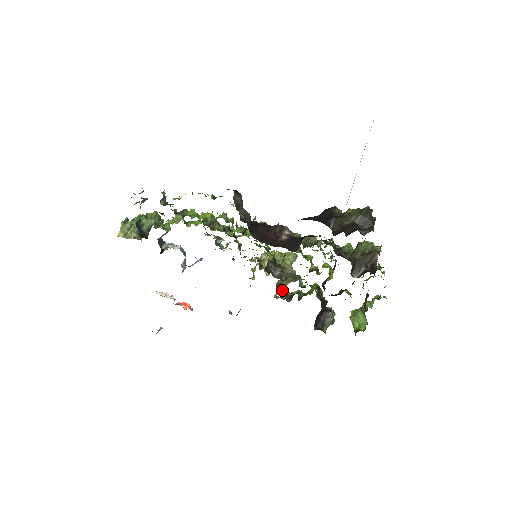
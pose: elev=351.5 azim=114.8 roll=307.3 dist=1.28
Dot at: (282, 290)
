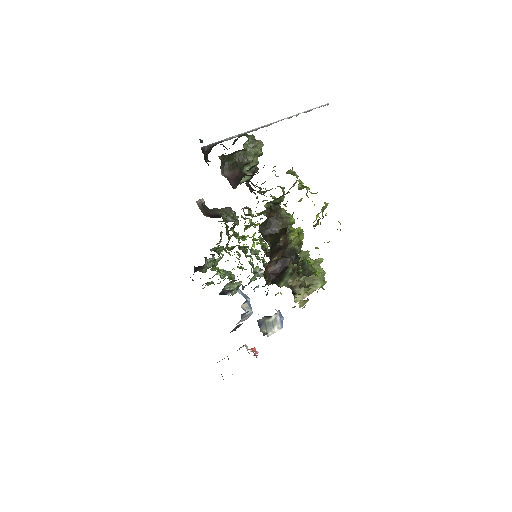
Dot at: (307, 295)
